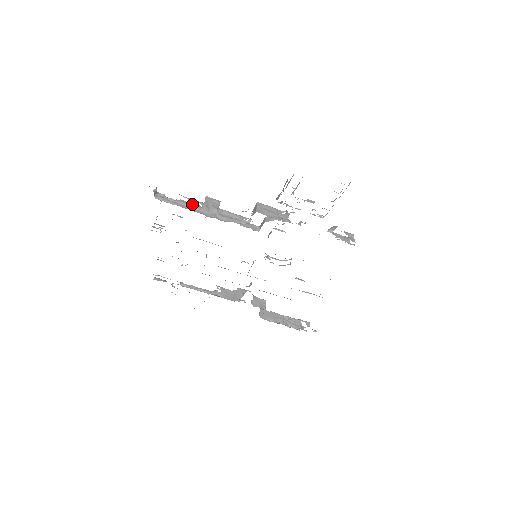
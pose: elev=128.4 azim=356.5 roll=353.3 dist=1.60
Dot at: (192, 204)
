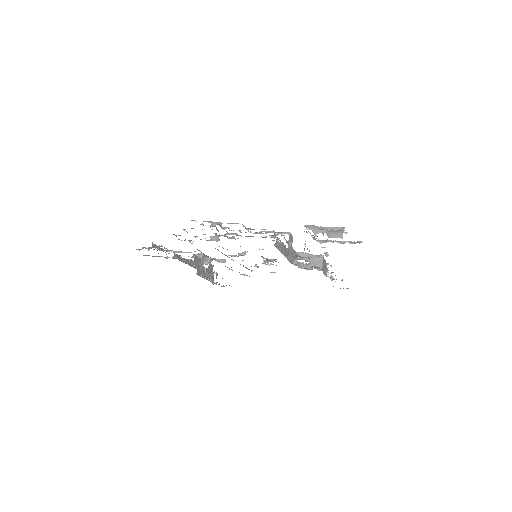
Dot at: (285, 247)
